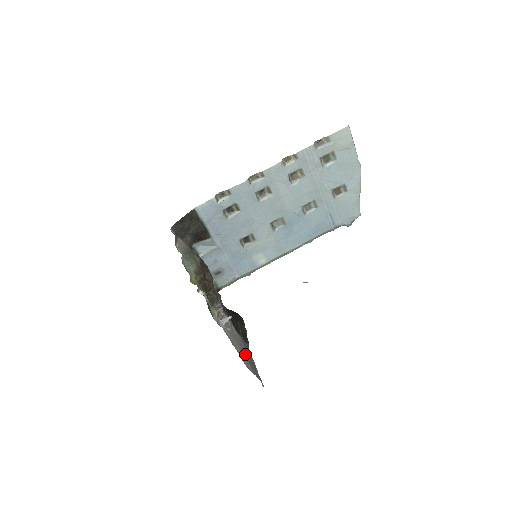
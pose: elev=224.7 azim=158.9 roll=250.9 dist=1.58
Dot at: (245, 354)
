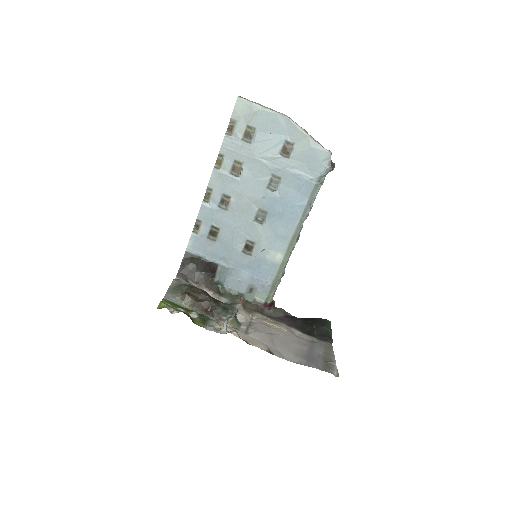
Dot at: (306, 352)
